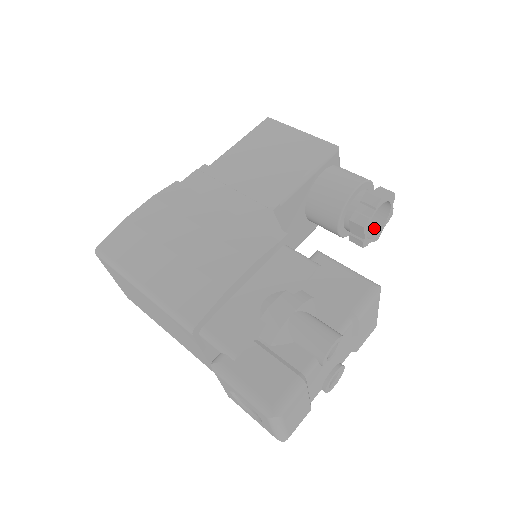
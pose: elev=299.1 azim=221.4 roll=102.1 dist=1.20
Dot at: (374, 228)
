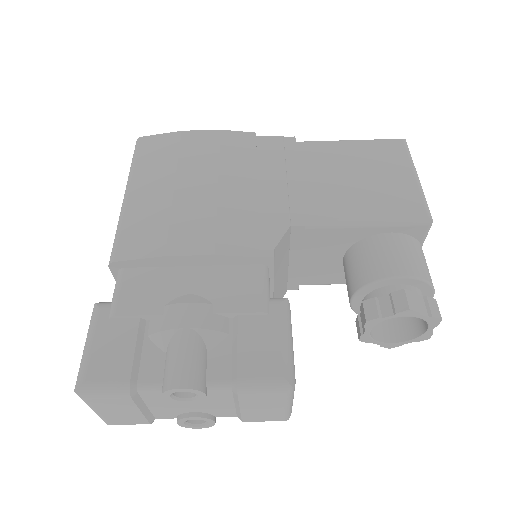
Dot at: (396, 334)
